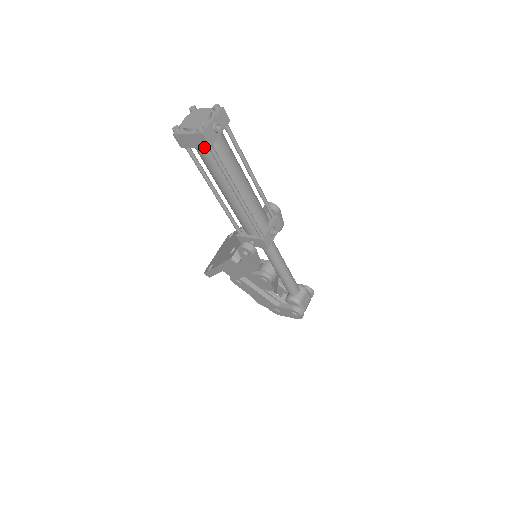
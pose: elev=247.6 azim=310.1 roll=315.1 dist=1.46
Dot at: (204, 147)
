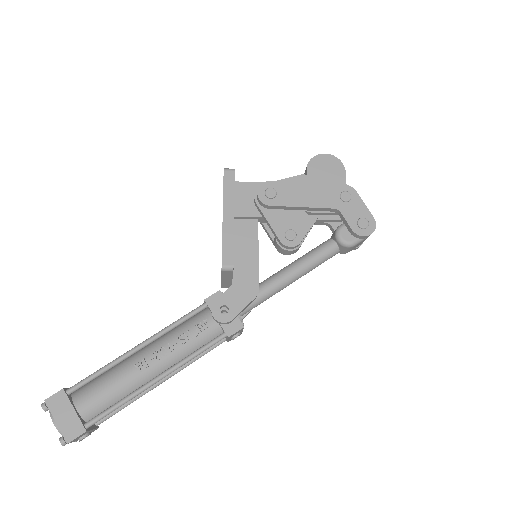
Dot at: occluded
